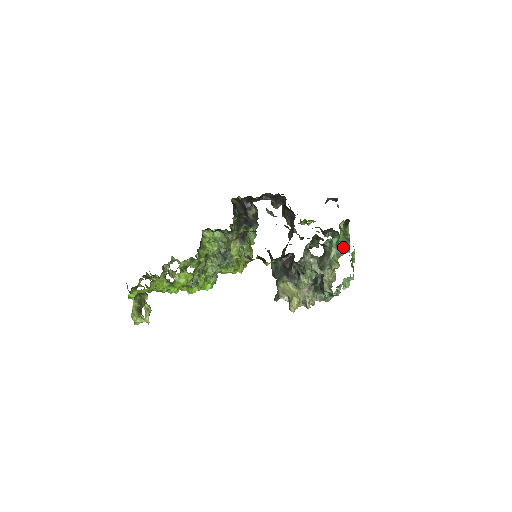
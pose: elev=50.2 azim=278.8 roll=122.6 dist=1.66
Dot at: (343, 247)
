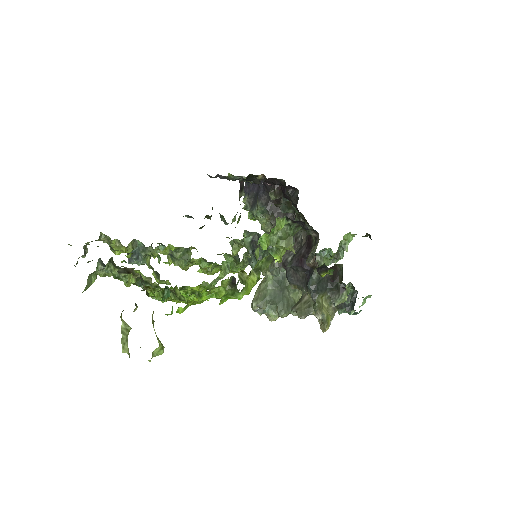
Dot at: (330, 259)
